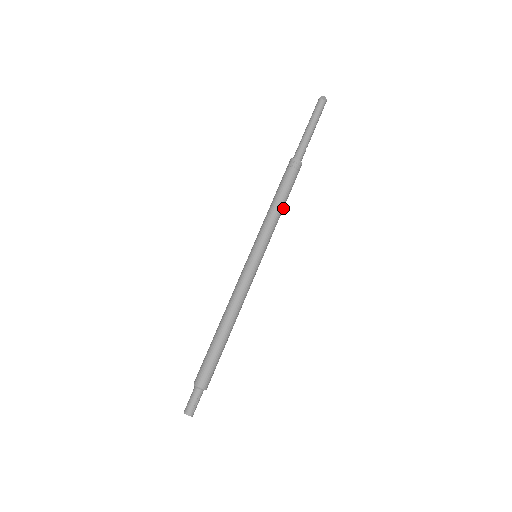
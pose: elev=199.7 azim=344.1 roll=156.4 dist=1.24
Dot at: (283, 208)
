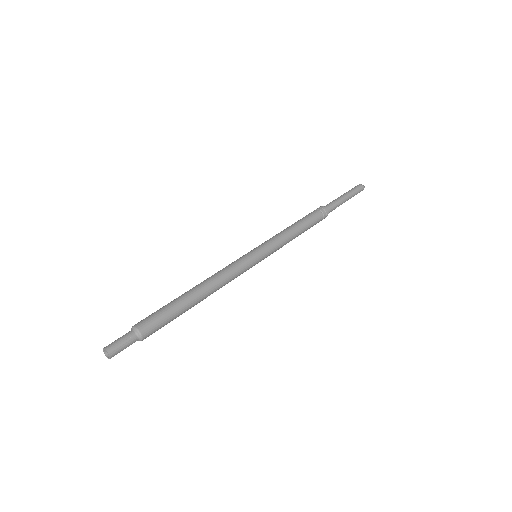
Dot at: (298, 235)
